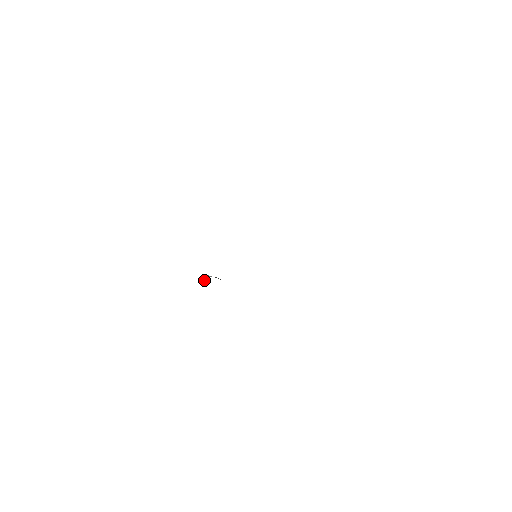
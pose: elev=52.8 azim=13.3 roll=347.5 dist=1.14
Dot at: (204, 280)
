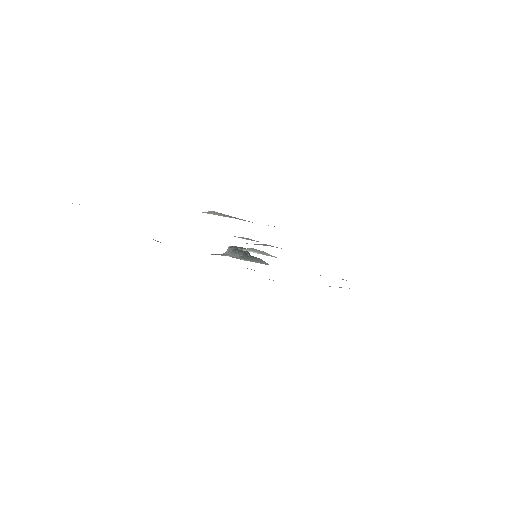
Dot at: (227, 251)
